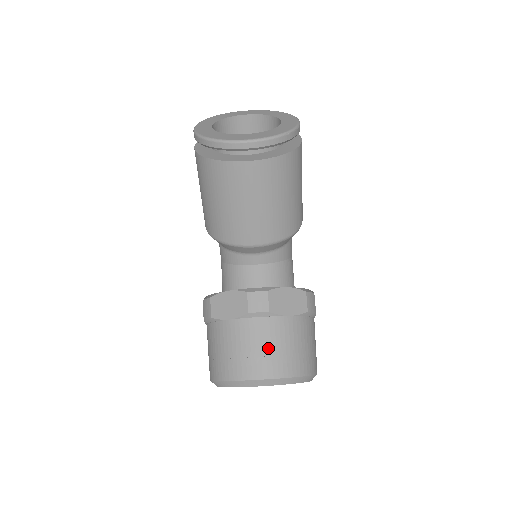
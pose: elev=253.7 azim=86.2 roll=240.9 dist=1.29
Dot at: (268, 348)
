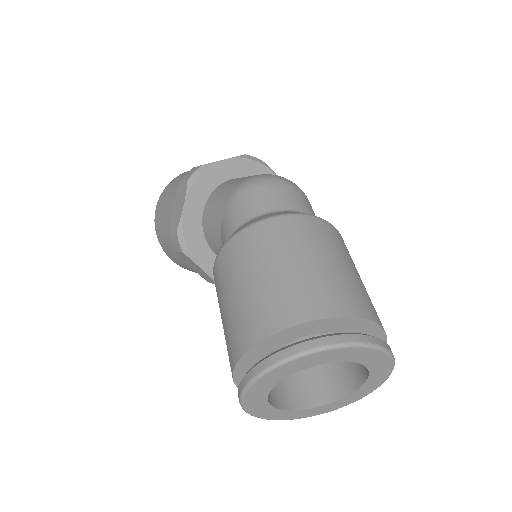
Dot at: occluded
